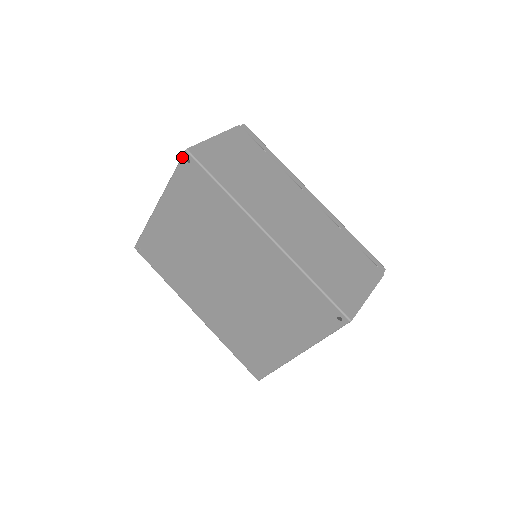
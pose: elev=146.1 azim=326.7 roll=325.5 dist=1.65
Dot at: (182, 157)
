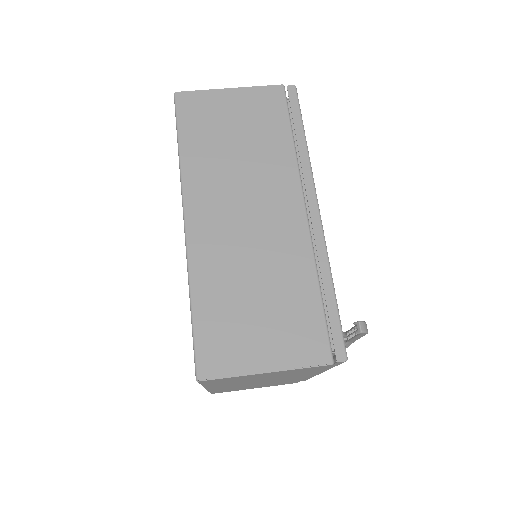
Dot at: occluded
